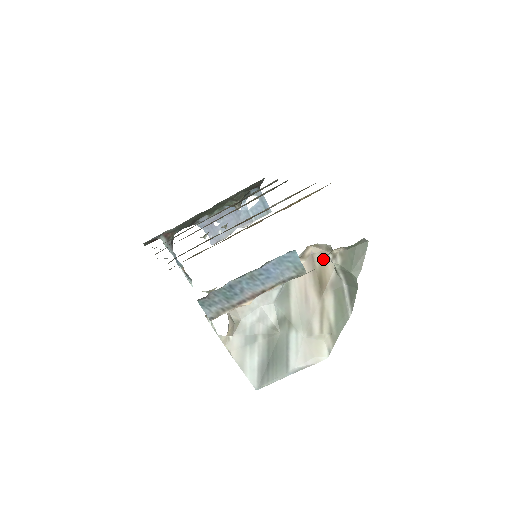
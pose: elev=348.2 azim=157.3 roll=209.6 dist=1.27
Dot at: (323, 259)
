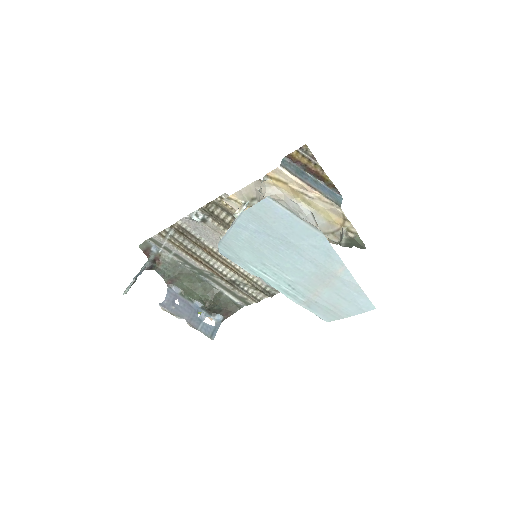
Dot at: occluded
